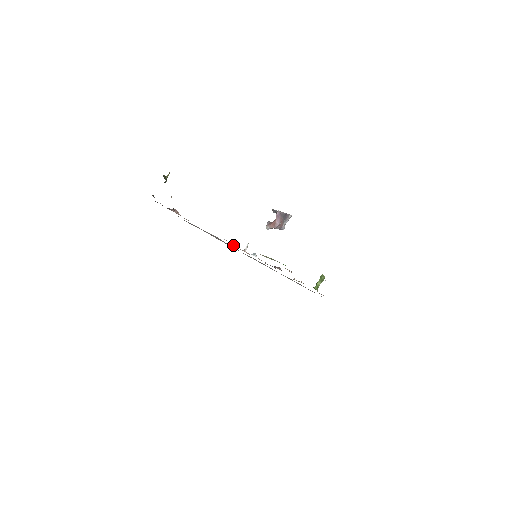
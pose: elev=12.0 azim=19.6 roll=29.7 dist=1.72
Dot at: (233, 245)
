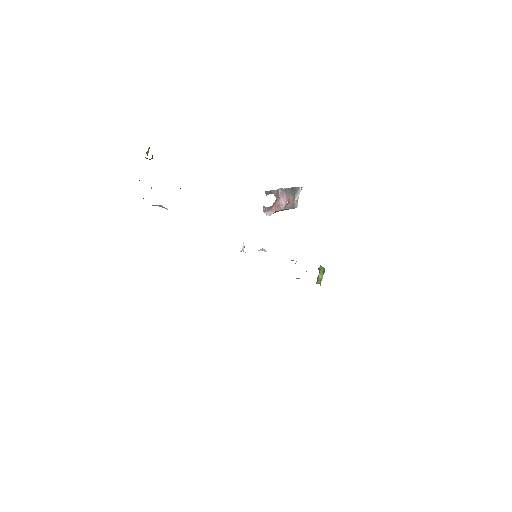
Dot at: occluded
